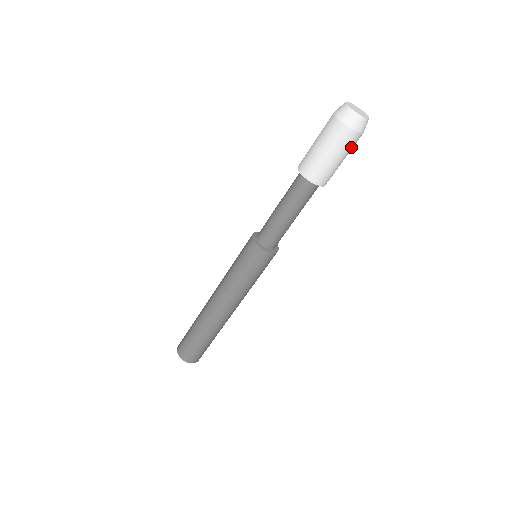
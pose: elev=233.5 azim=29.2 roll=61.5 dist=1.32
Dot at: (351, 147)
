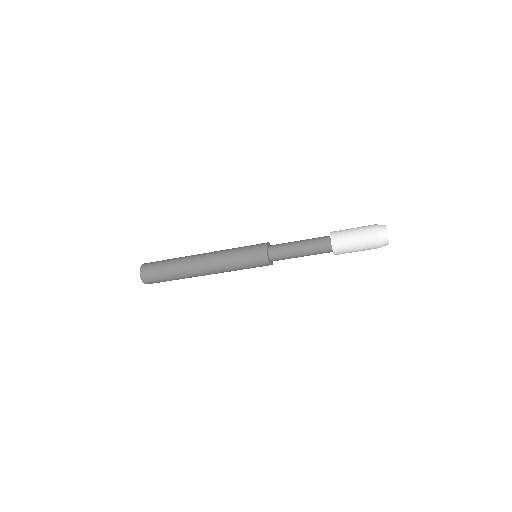
Dot at: (368, 248)
